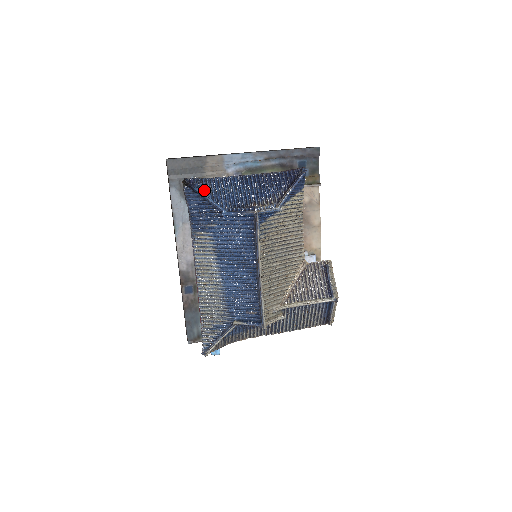
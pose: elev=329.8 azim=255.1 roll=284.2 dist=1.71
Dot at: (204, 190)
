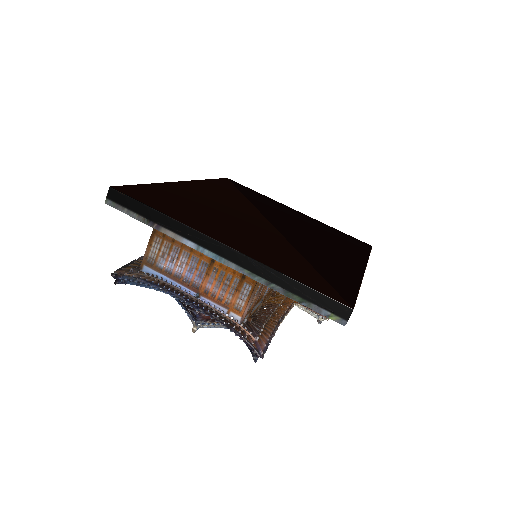
Dot at: occluded
